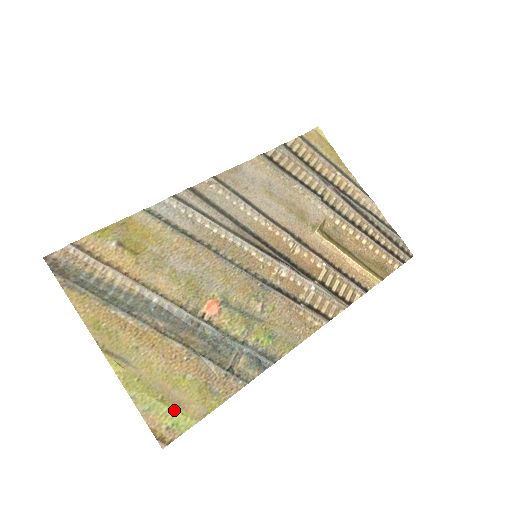
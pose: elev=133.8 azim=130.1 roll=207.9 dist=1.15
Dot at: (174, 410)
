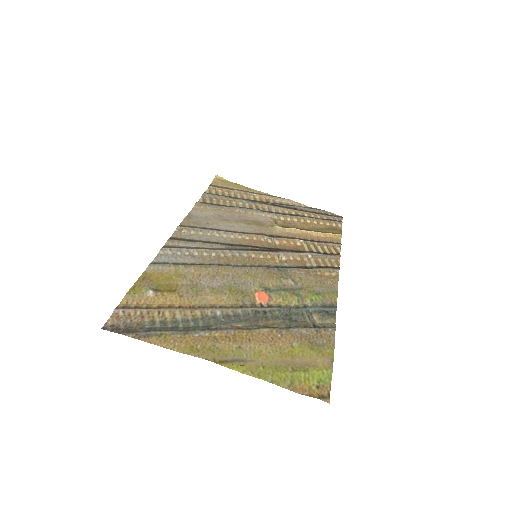
Dot at: (309, 371)
